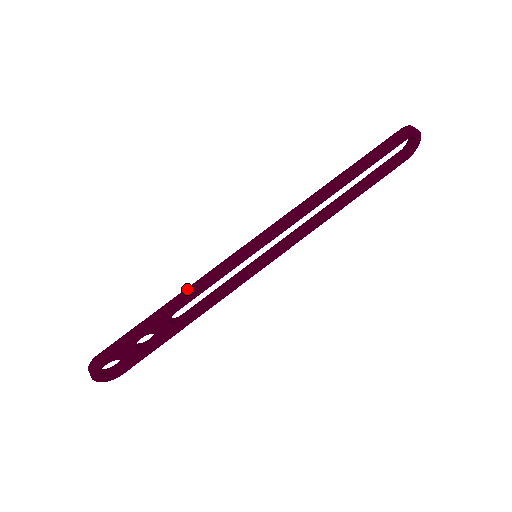
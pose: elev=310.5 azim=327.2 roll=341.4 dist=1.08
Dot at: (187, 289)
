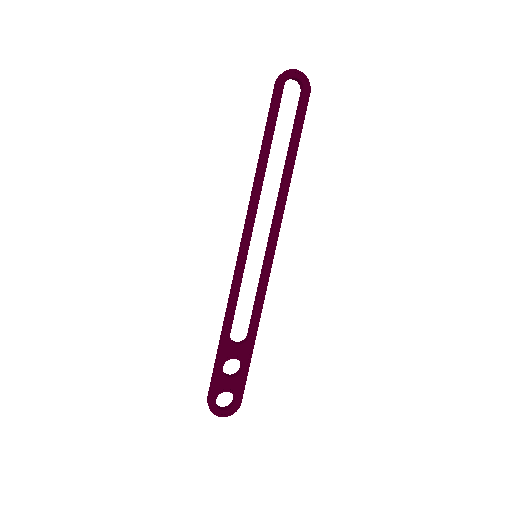
Dot at: (225, 313)
